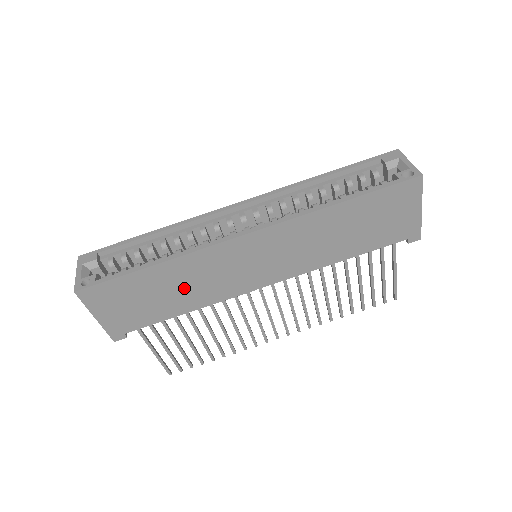
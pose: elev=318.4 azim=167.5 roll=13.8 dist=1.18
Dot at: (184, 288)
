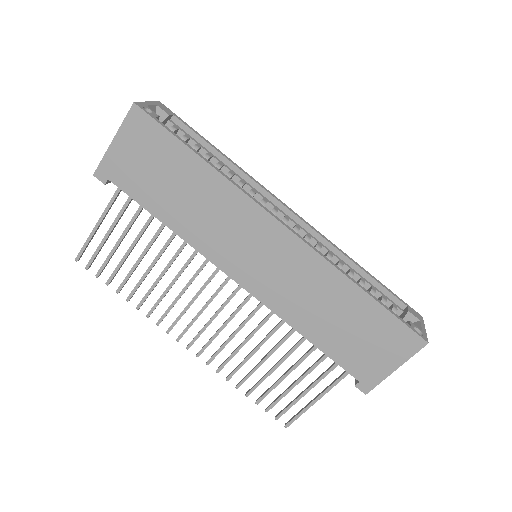
Dot at: (192, 204)
